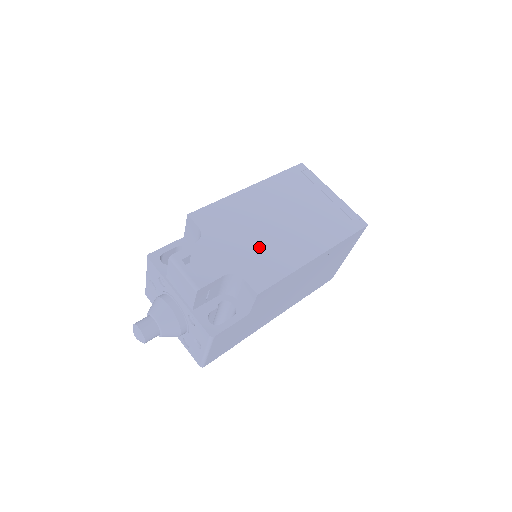
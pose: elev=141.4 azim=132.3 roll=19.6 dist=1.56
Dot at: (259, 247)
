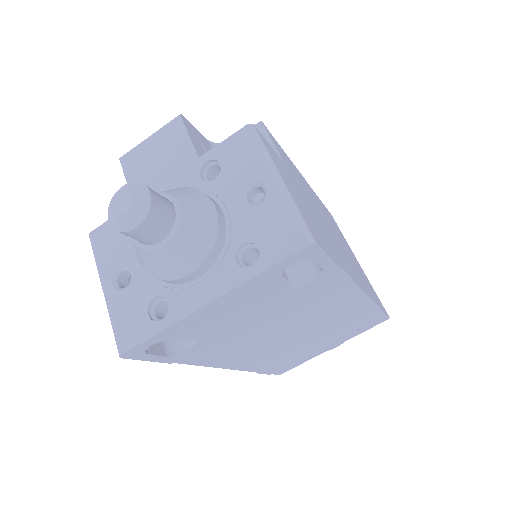
Dot at: occluded
